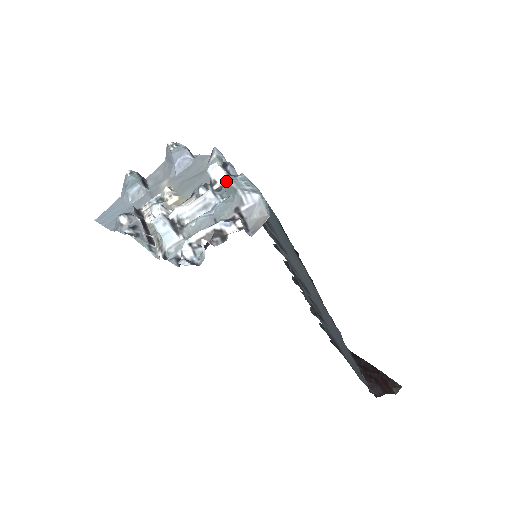
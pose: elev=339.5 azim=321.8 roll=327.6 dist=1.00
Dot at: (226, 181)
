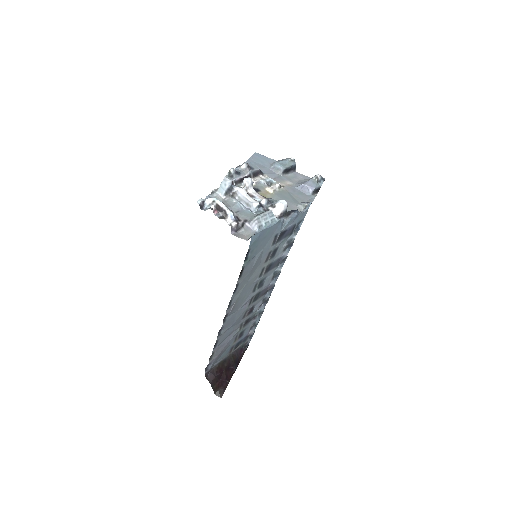
Dot at: (268, 211)
